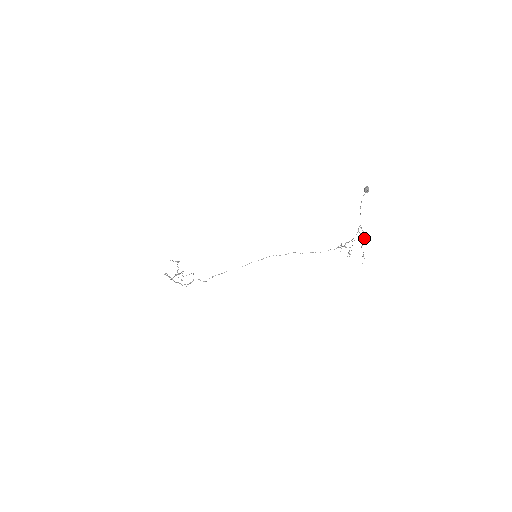
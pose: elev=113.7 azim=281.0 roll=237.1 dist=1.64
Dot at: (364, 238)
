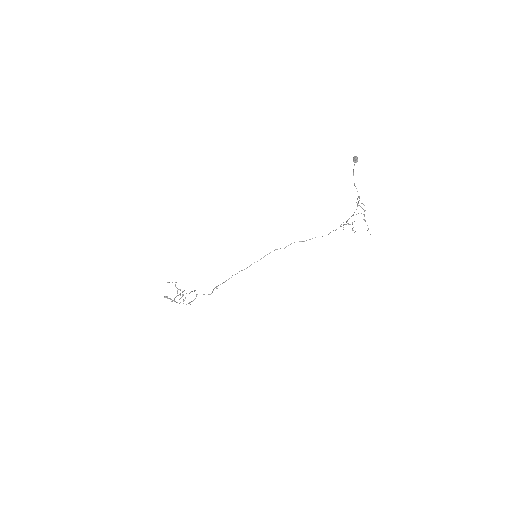
Dot at: (365, 210)
